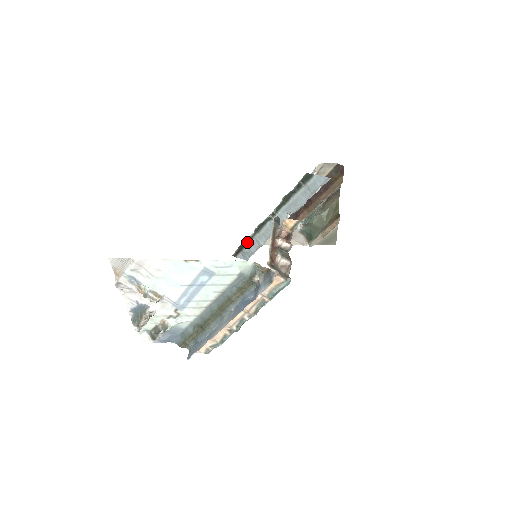
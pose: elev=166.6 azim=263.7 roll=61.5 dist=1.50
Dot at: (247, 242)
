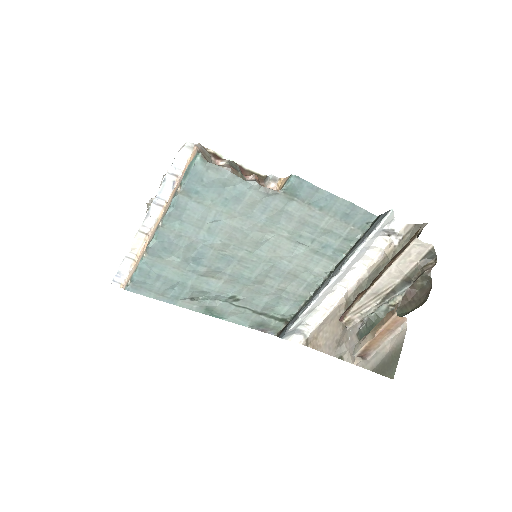
Dot at: (295, 316)
